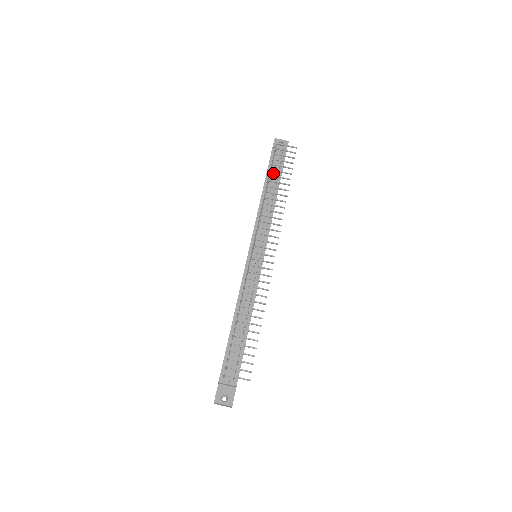
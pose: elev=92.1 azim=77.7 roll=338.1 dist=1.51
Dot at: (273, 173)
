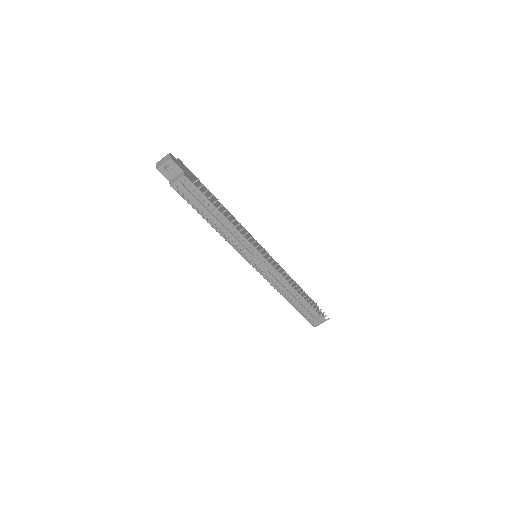
Dot at: (201, 207)
